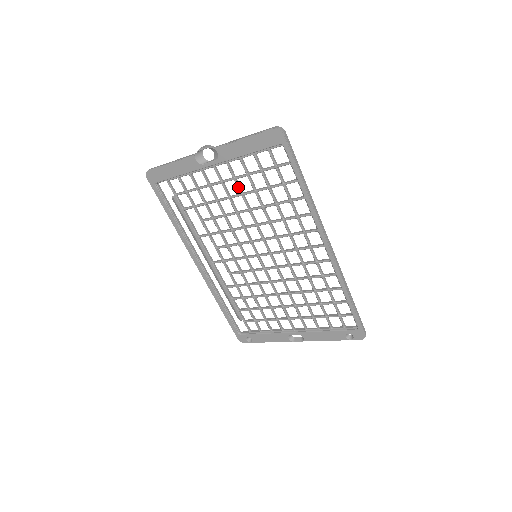
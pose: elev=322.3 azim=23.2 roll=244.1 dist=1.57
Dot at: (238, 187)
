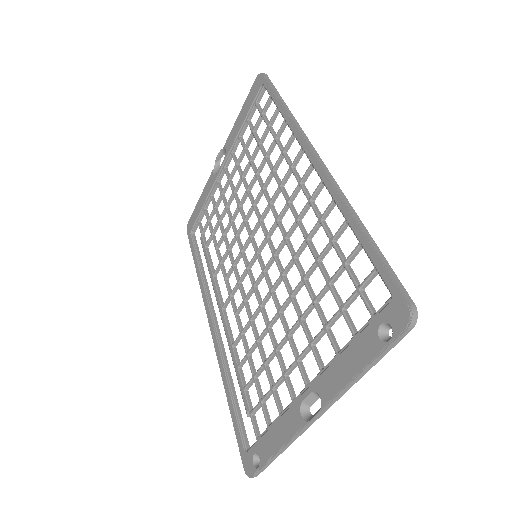
Dot at: (238, 170)
